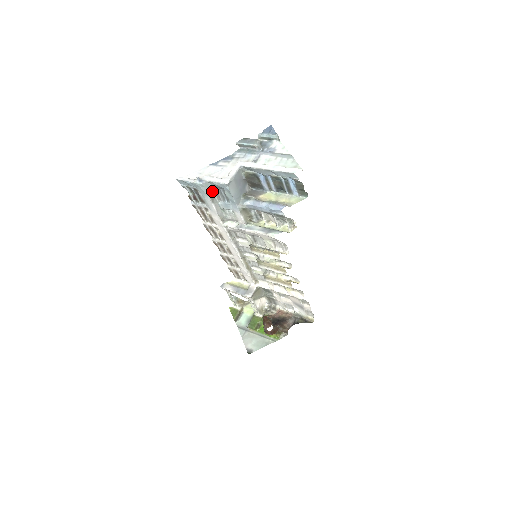
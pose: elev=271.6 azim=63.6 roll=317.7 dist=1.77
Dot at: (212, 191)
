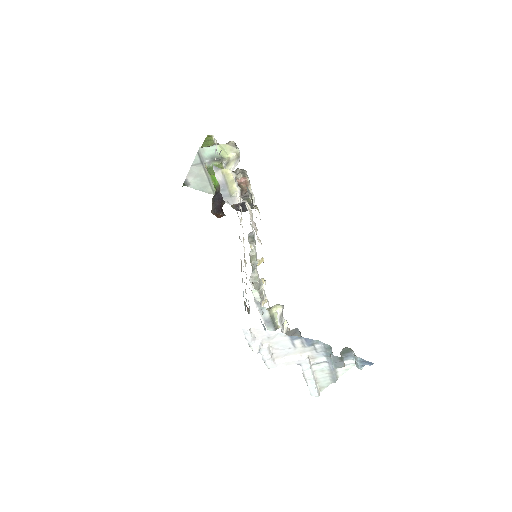
Dot at: occluded
